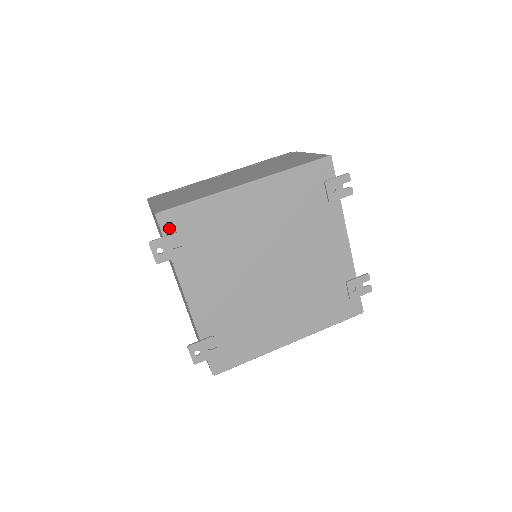
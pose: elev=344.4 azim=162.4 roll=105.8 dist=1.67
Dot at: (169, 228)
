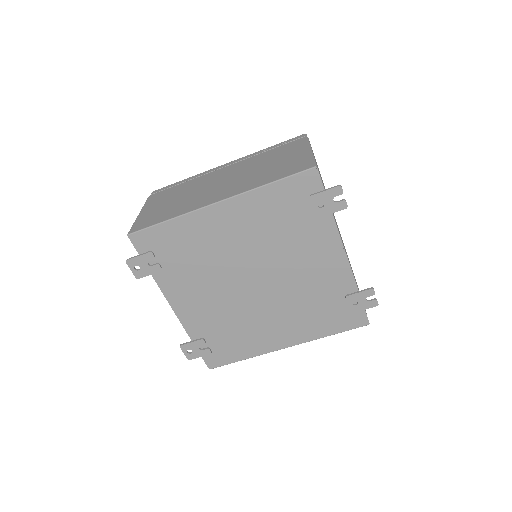
Dot at: (143, 247)
